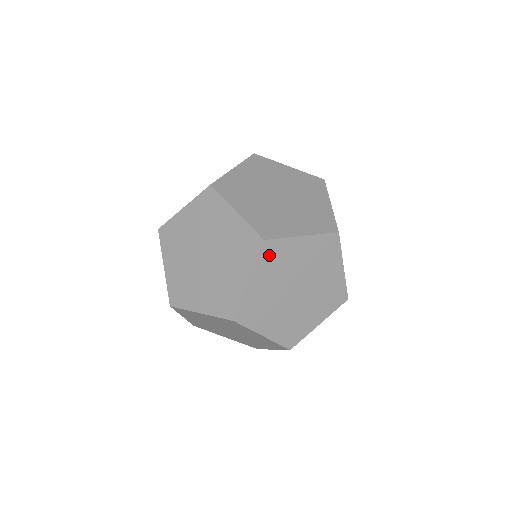
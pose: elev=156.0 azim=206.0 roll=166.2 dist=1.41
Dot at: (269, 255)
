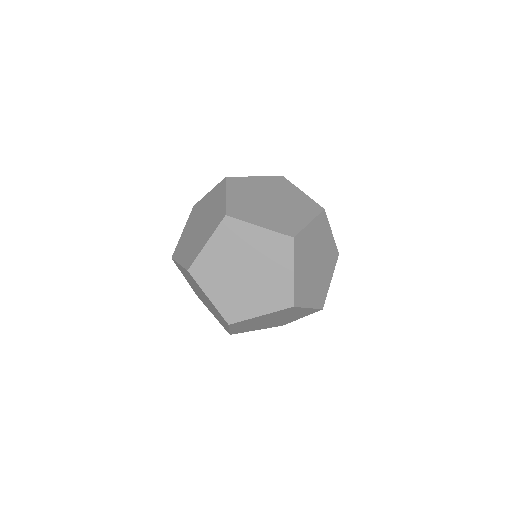
Dot at: (321, 221)
